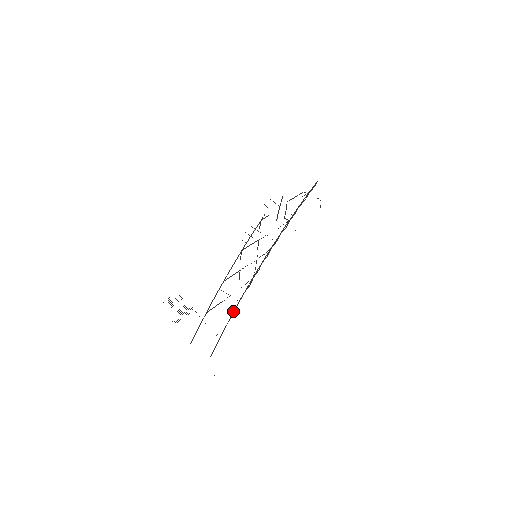
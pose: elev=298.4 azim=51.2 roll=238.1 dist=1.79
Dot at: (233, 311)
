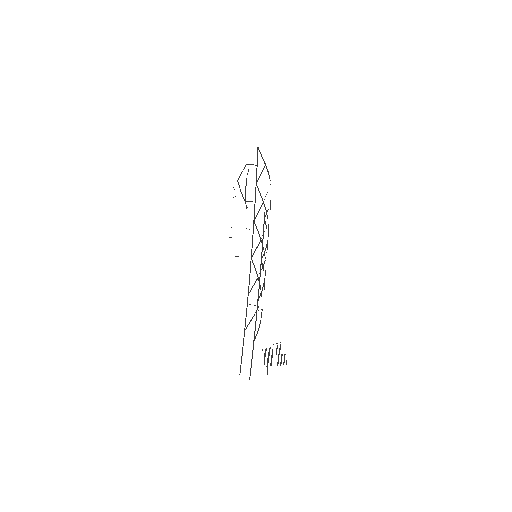
Dot at: occluded
